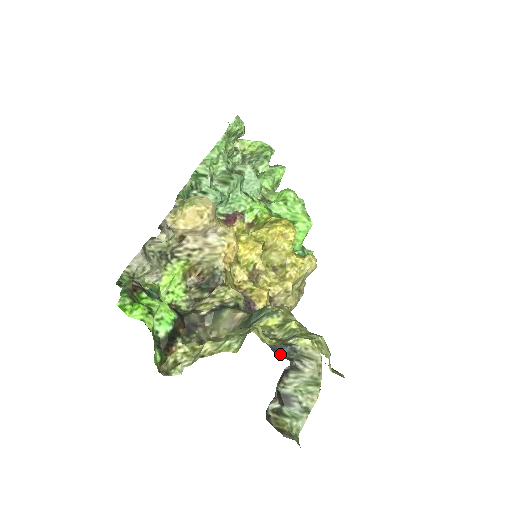
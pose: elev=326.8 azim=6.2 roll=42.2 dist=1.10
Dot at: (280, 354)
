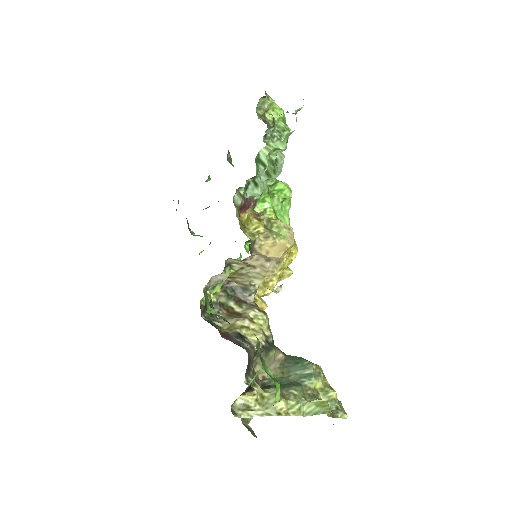
Dot at: occluded
